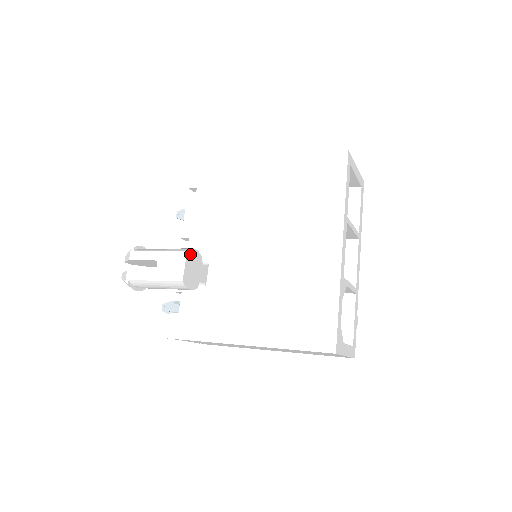
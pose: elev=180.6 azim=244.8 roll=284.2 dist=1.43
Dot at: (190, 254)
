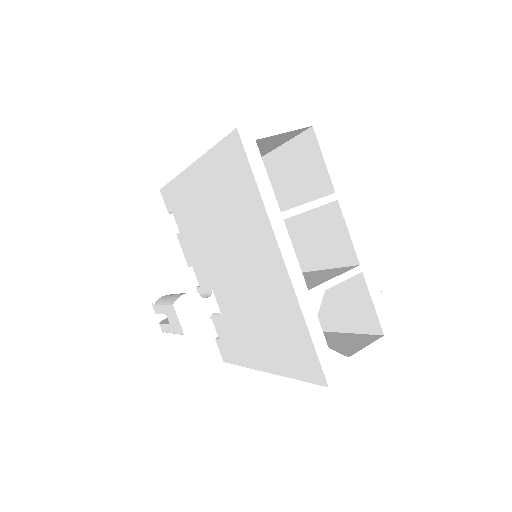
Dot at: (180, 304)
